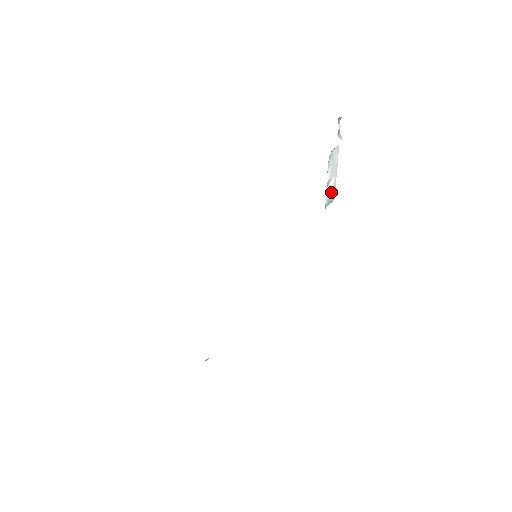
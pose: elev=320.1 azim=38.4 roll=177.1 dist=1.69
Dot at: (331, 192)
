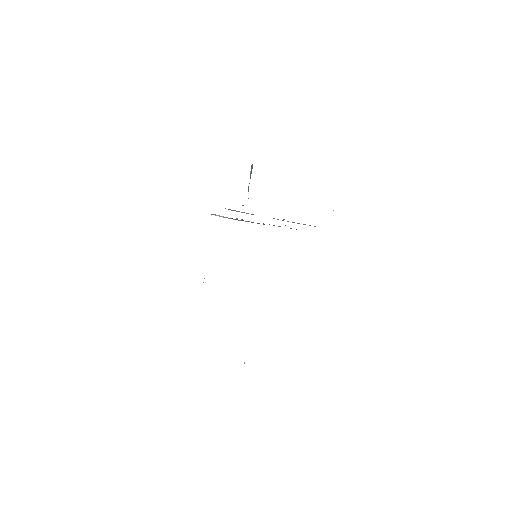
Dot at: occluded
